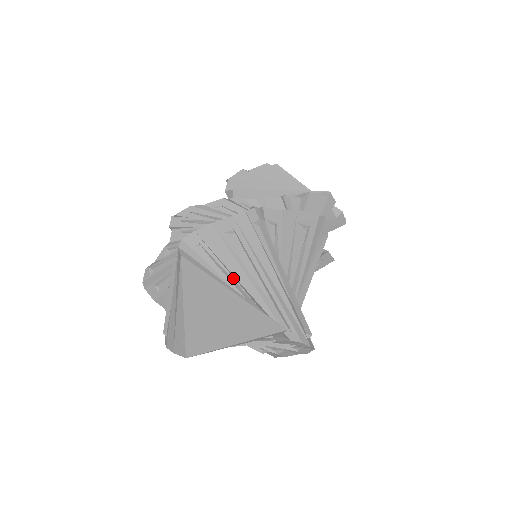
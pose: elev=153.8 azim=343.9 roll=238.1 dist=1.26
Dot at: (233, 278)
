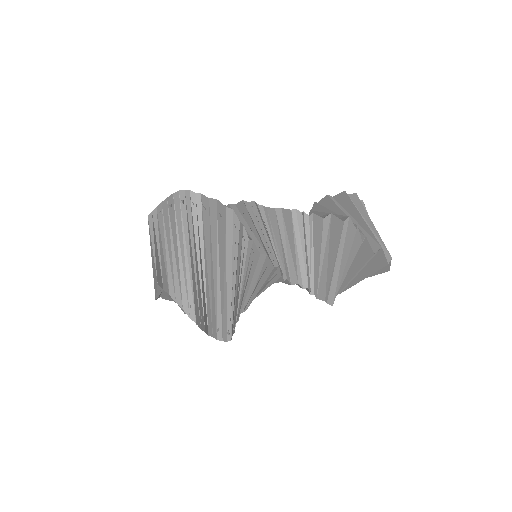
Dot at: (164, 240)
